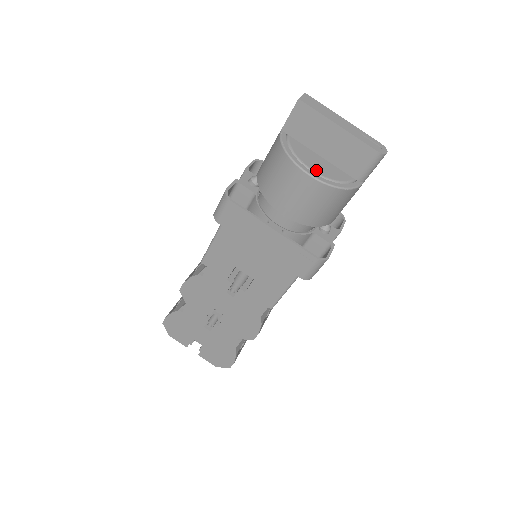
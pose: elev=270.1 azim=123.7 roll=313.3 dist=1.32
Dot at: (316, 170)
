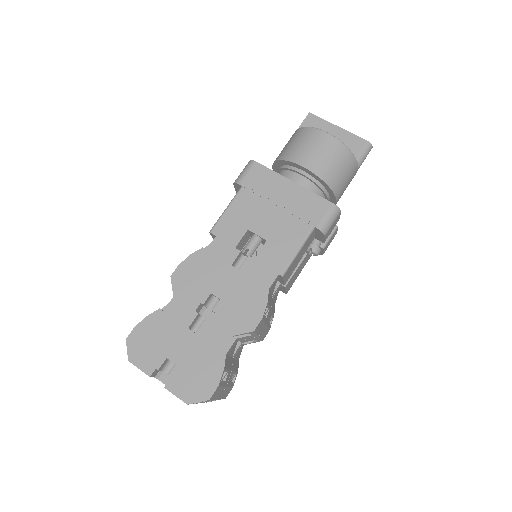
Dot at: occluded
